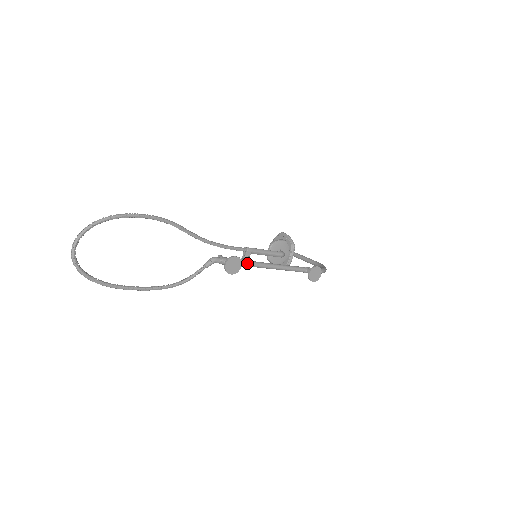
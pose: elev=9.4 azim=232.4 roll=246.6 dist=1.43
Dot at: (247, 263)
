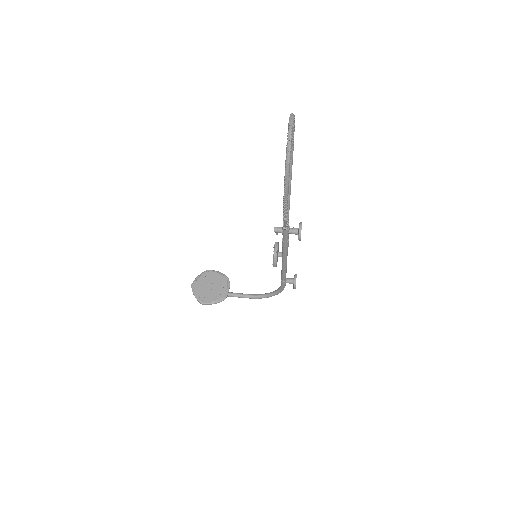
Dot at: occluded
